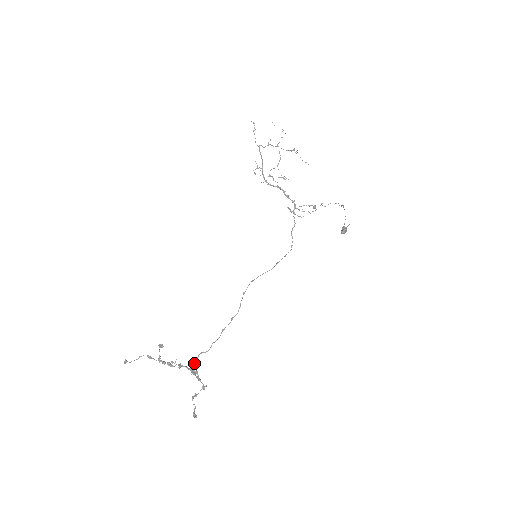
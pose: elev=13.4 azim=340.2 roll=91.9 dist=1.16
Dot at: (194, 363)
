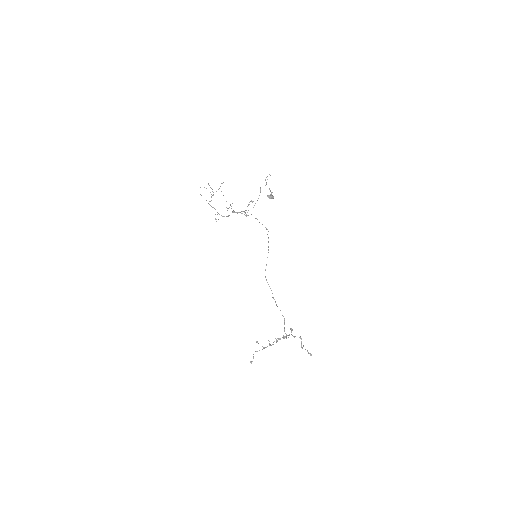
Dot at: occluded
